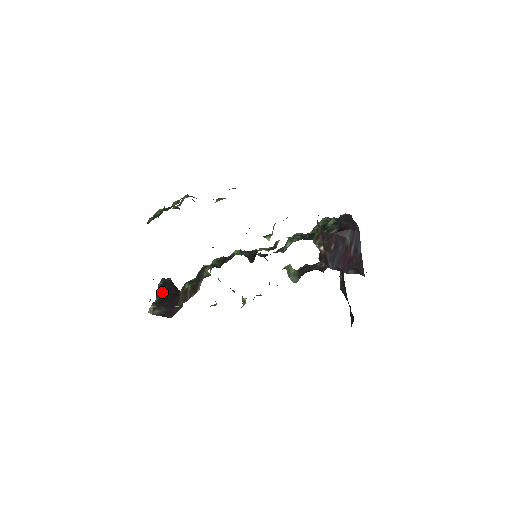
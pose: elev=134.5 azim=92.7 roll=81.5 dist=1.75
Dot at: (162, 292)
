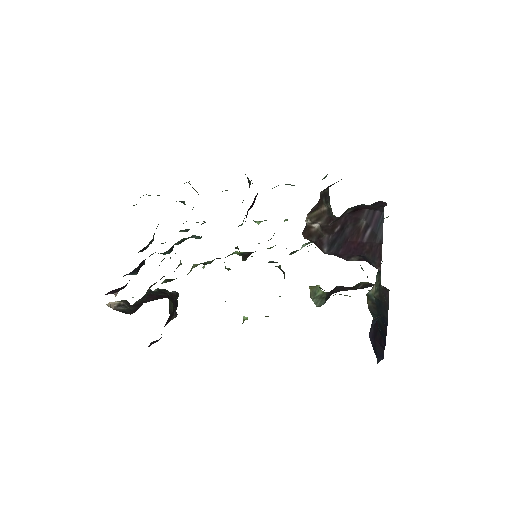
Dot at: (147, 296)
